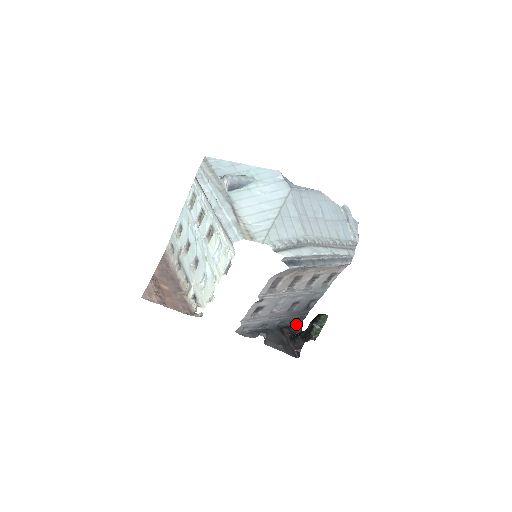
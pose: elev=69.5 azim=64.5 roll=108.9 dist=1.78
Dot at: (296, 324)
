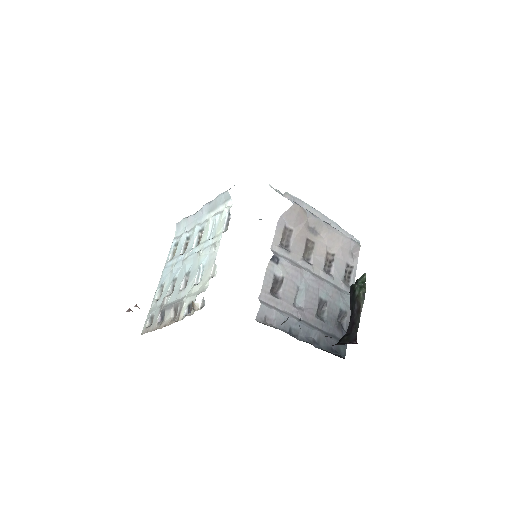
Dot at: occluded
